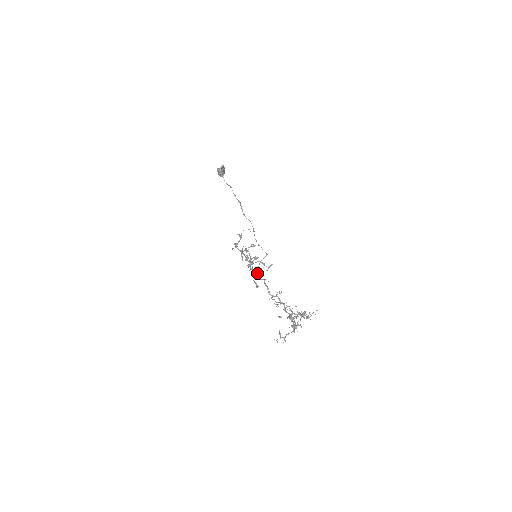
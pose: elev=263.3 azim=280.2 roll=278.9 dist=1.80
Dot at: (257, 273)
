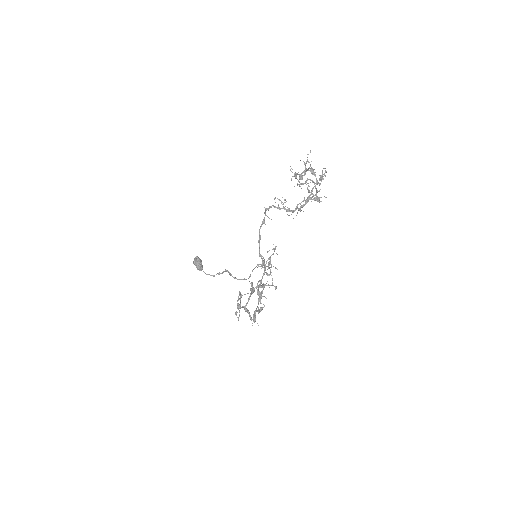
Dot at: (263, 258)
